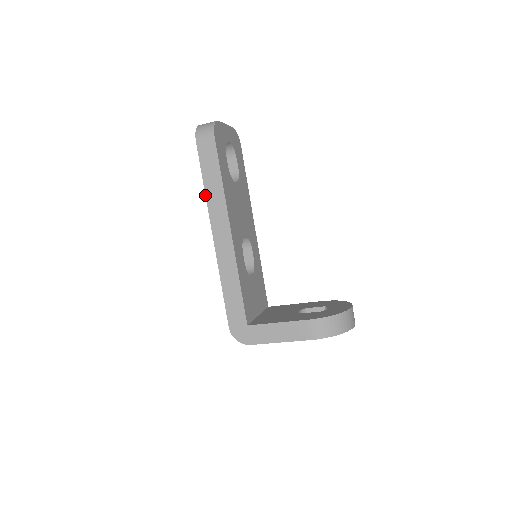
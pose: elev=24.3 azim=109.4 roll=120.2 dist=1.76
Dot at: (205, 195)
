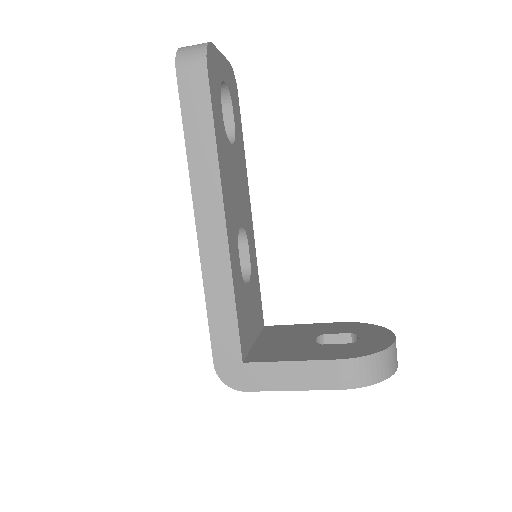
Dot at: occluded
